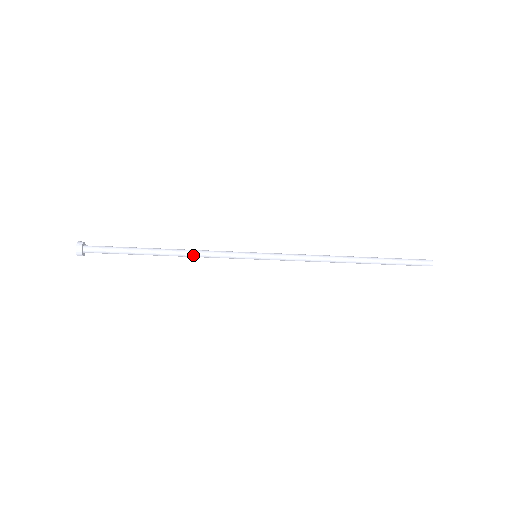
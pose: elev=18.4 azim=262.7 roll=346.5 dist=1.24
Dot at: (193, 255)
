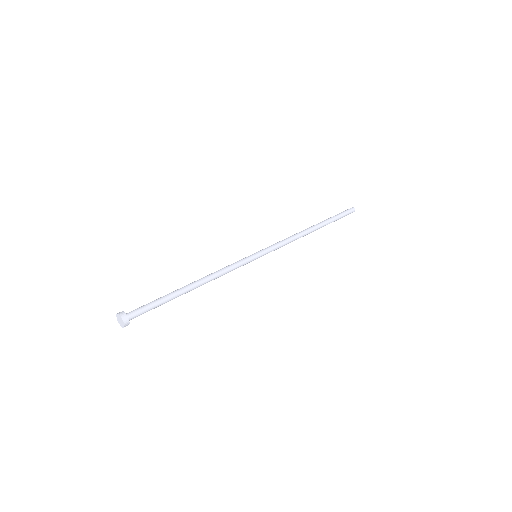
Dot at: (215, 277)
